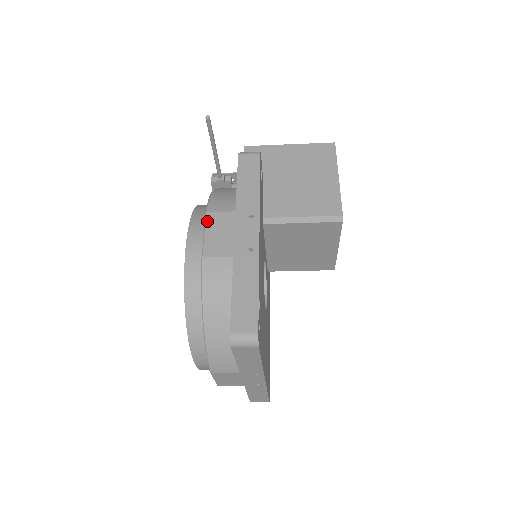
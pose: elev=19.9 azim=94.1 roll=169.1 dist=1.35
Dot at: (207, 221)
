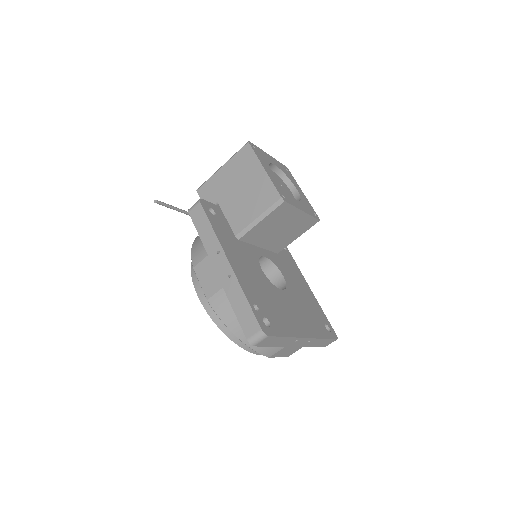
Dot at: (197, 274)
